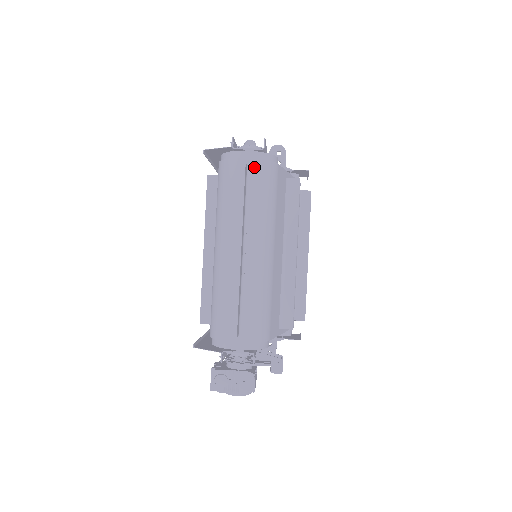
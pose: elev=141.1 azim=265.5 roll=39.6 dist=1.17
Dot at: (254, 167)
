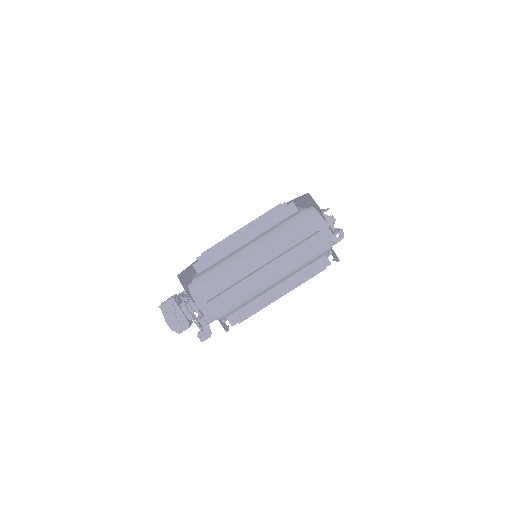
Dot at: (320, 237)
